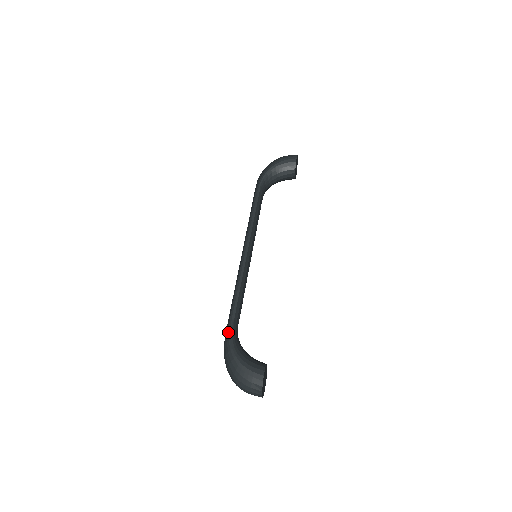
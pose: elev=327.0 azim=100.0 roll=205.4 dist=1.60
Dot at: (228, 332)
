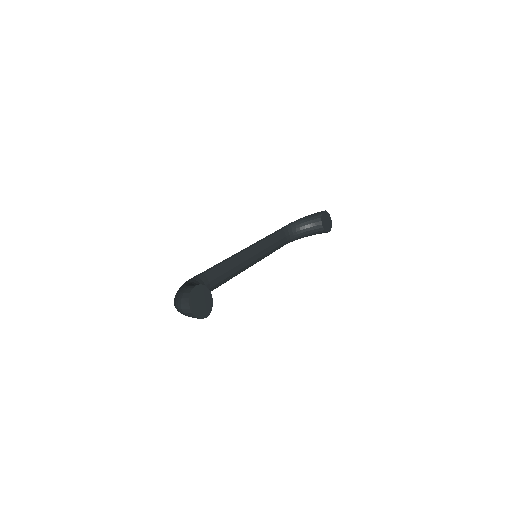
Dot at: occluded
